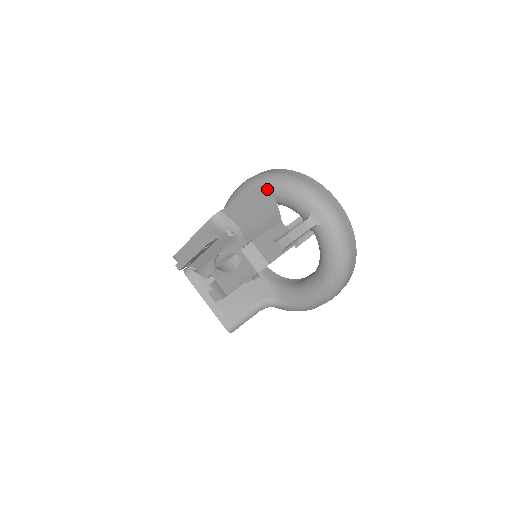
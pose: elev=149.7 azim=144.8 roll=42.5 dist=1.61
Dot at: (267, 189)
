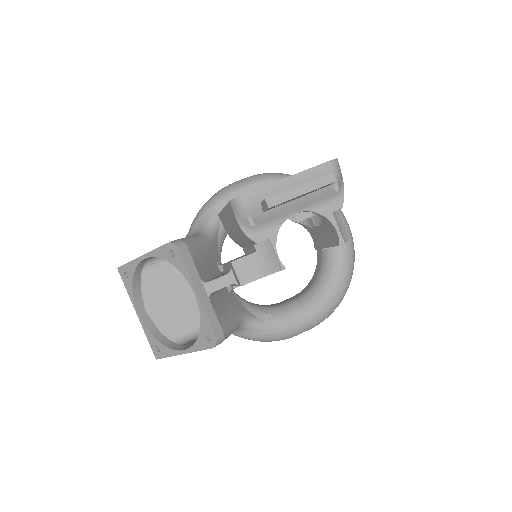
Dot at: occluded
